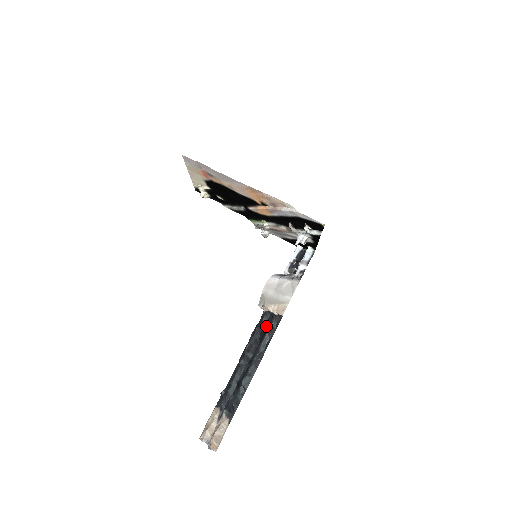
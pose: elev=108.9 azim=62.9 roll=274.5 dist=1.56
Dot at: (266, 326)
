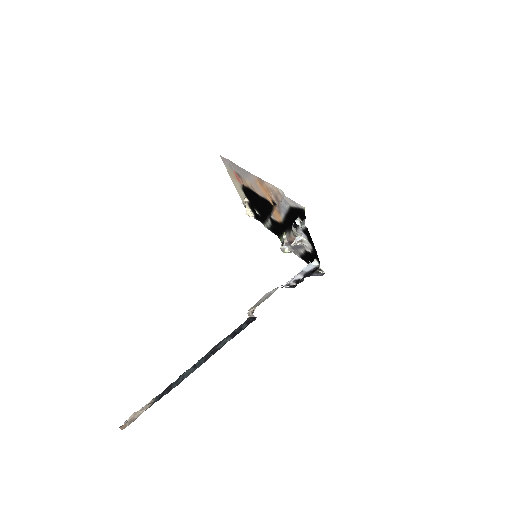
Dot at: occluded
